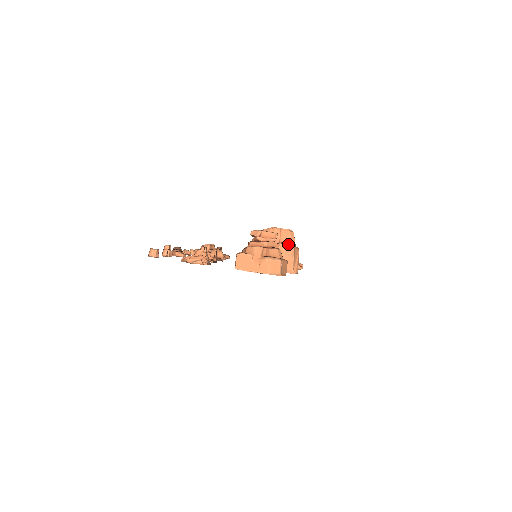
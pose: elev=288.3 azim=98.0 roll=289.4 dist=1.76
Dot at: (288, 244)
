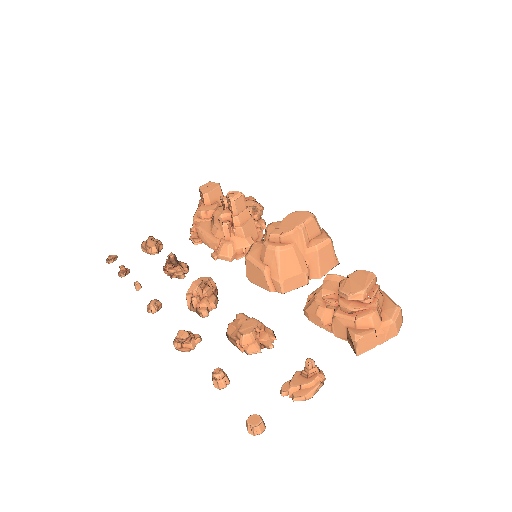
Dot at: (323, 239)
